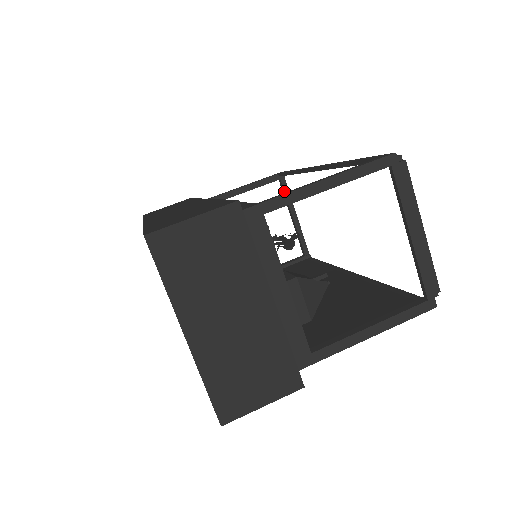
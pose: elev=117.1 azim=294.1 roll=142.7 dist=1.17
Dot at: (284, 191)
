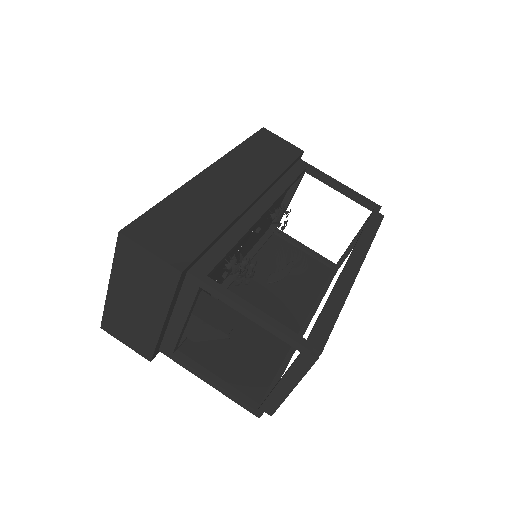
Dot at: (367, 220)
